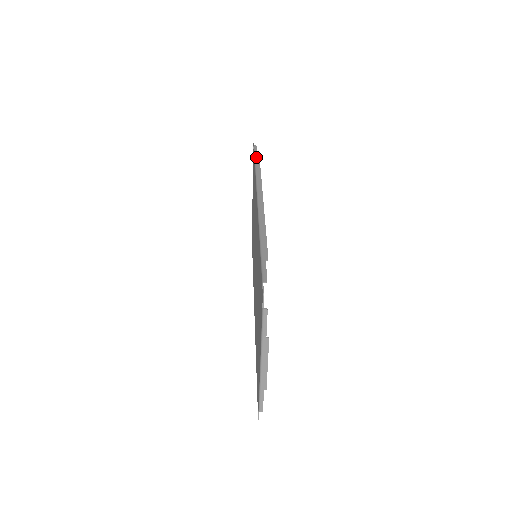
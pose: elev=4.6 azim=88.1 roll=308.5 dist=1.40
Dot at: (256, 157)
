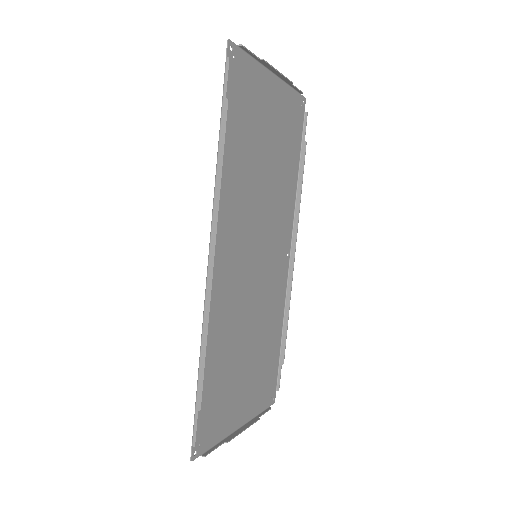
Dot at: (222, 116)
